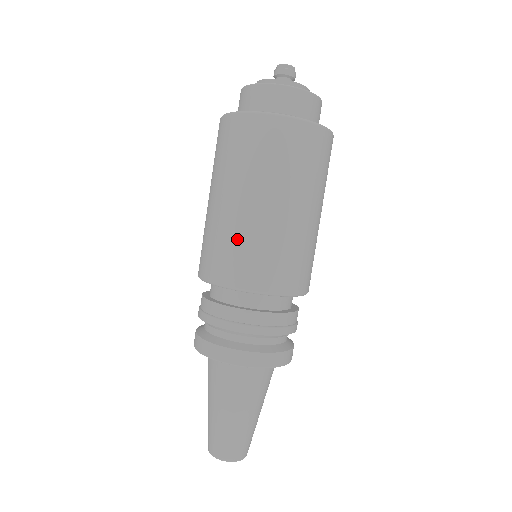
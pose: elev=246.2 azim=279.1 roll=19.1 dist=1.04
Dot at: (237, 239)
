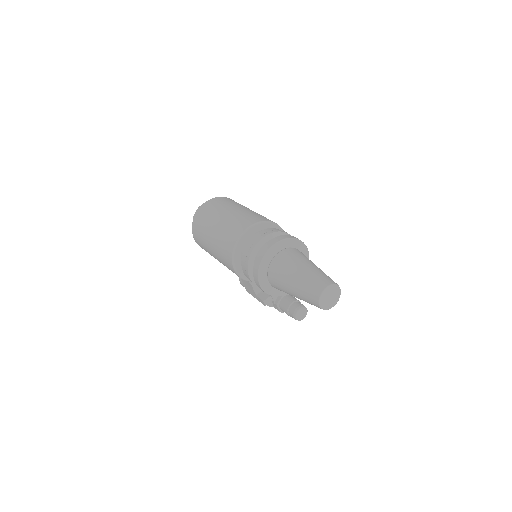
Dot at: (227, 227)
